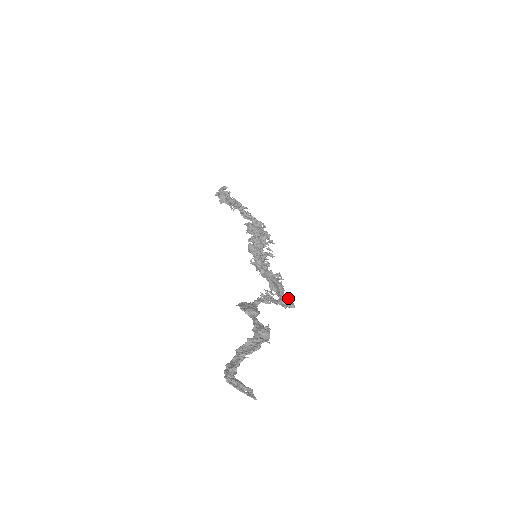
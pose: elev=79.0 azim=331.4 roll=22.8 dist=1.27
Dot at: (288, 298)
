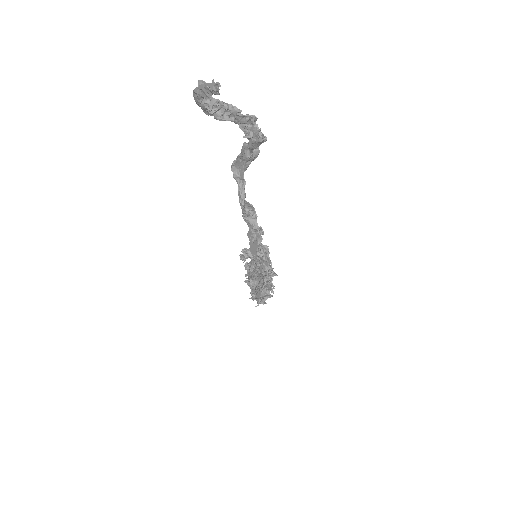
Dot at: occluded
